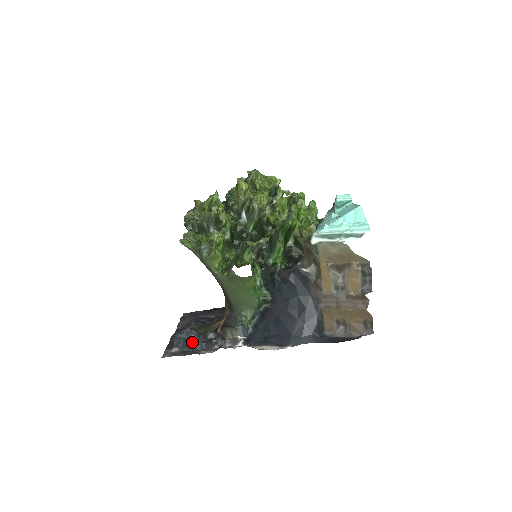
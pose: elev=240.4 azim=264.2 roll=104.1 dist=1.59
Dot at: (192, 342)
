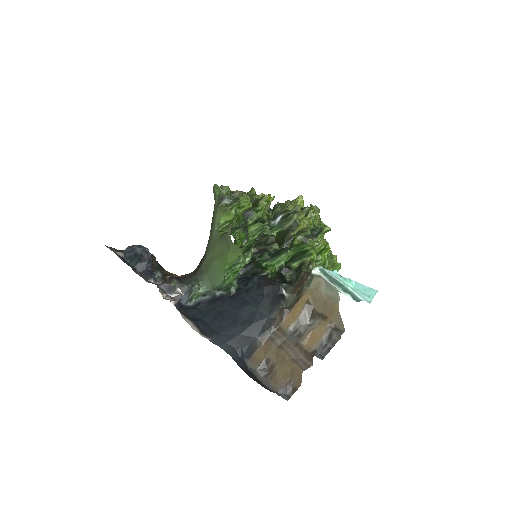
Dot at: (139, 260)
